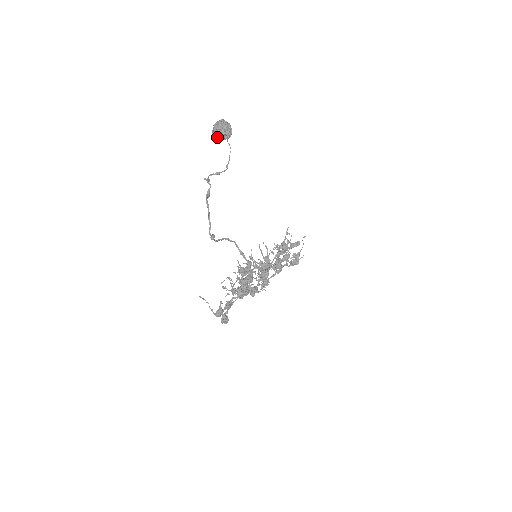
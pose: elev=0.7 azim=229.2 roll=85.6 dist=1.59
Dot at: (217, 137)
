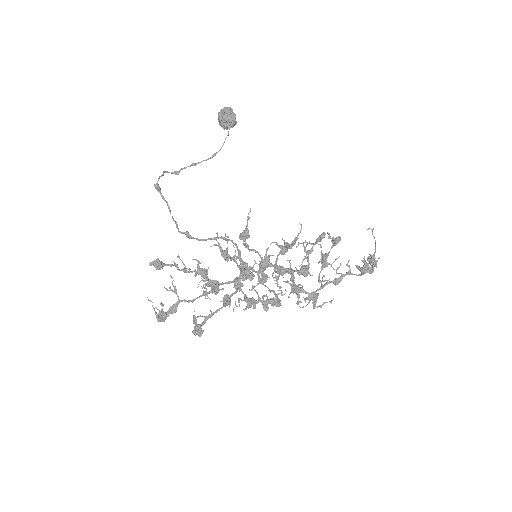
Dot at: (223, 128)
